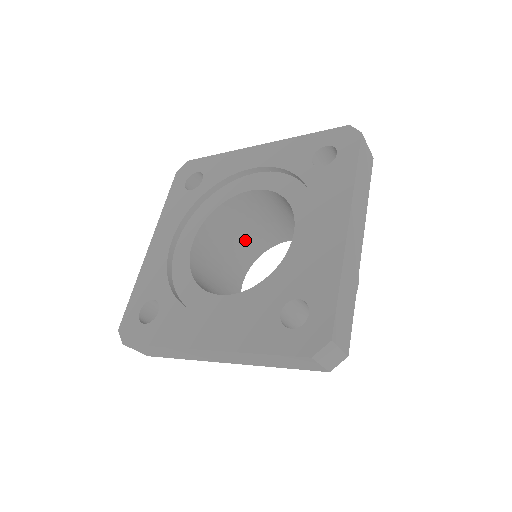
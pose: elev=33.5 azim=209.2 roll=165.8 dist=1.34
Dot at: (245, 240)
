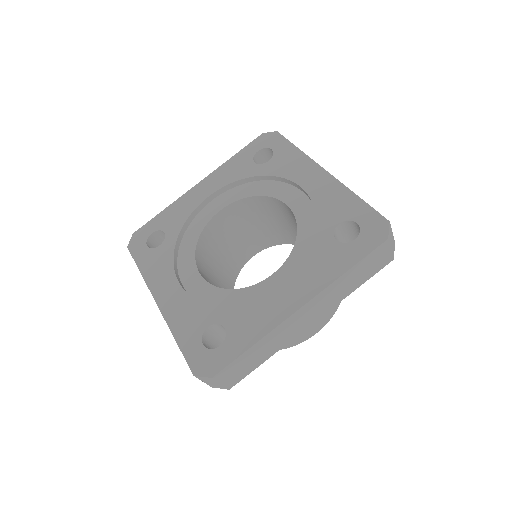
Dot at: (222, 271)
